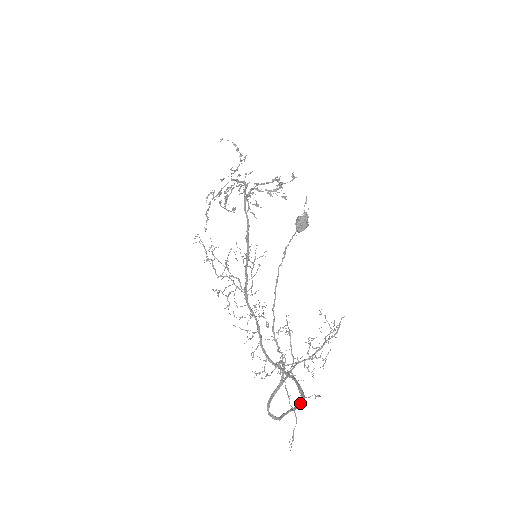
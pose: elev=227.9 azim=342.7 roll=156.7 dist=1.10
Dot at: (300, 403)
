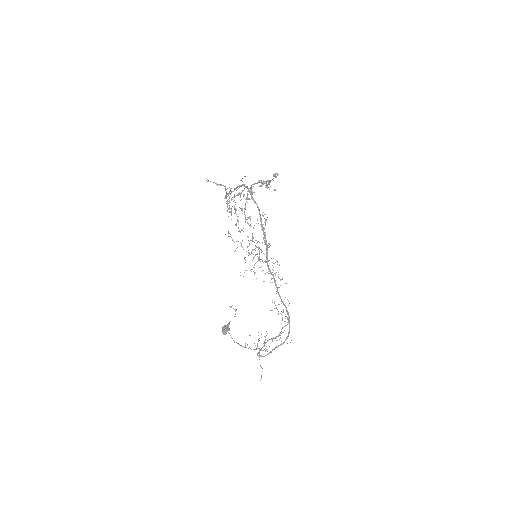
Dot at: (284, 341)
